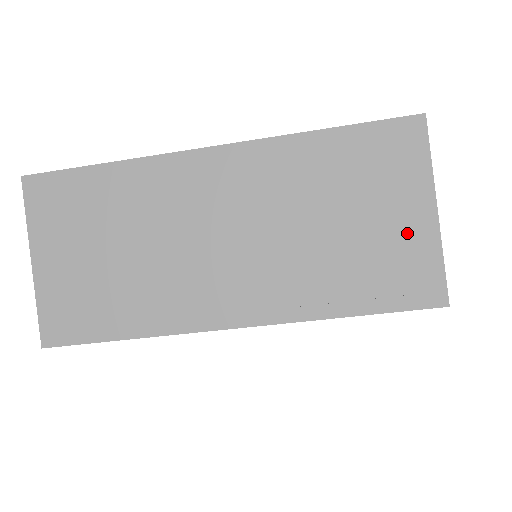
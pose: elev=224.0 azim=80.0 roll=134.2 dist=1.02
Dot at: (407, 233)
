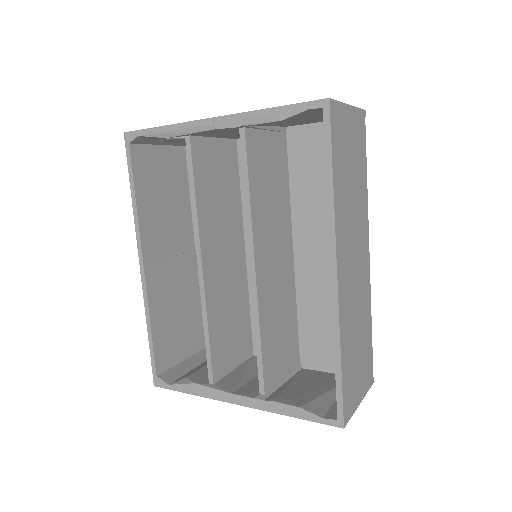
Dot at: occluded
